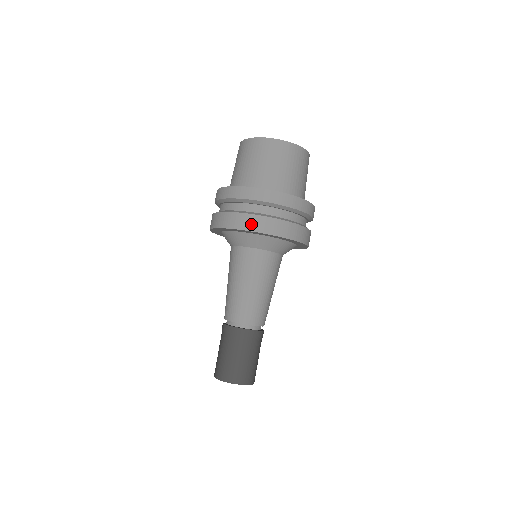
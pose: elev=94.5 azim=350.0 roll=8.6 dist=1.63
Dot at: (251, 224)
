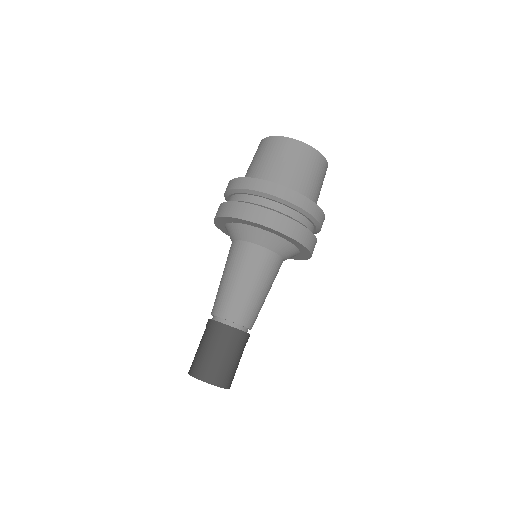
Dot at: (231, 210)
